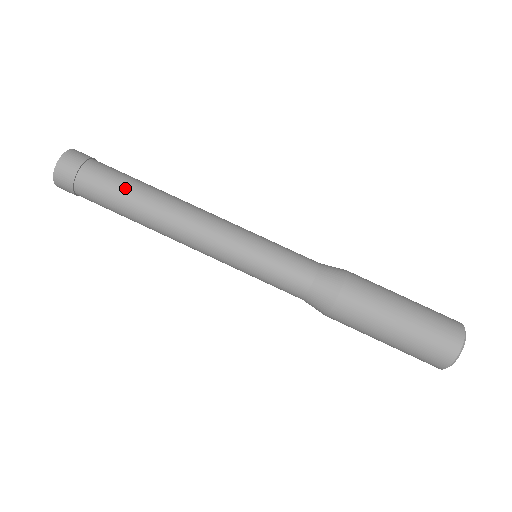
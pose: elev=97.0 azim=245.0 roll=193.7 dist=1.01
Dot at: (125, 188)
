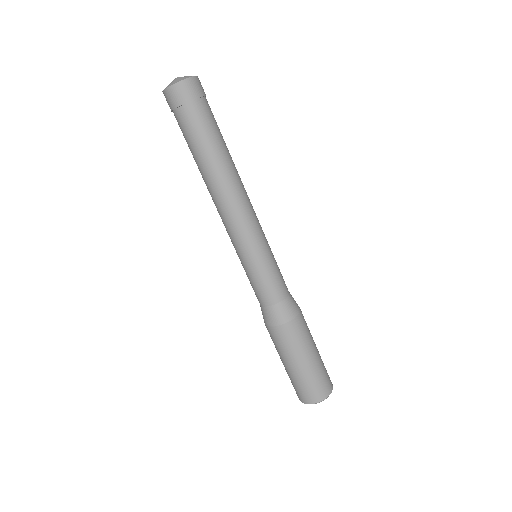
Dot at: (218, 141)
